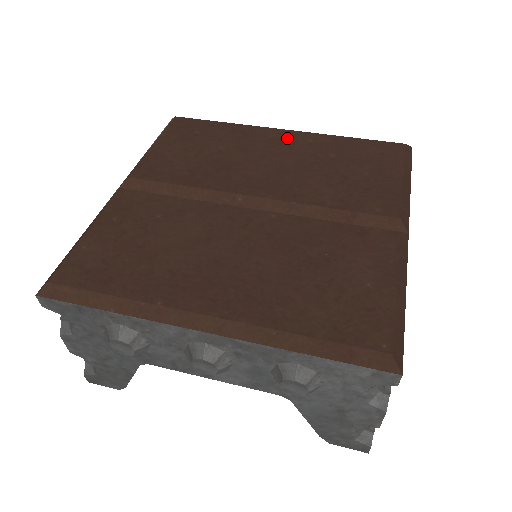
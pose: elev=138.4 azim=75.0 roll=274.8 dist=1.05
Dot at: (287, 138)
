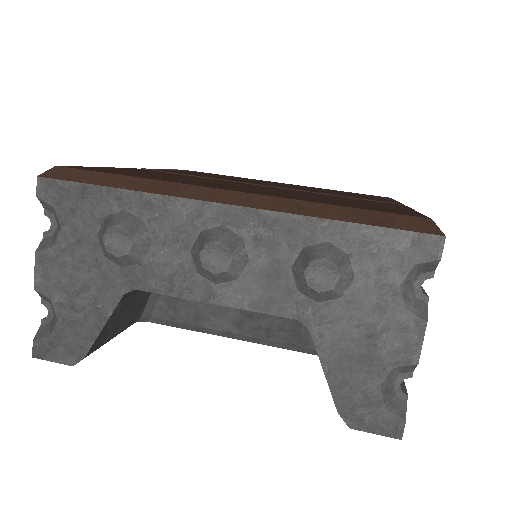
Dot at: occluded
